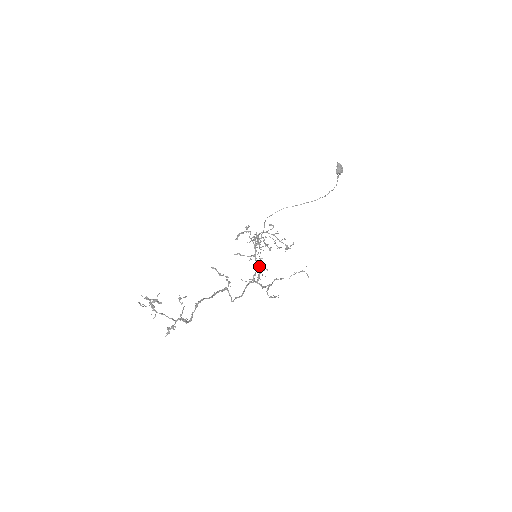
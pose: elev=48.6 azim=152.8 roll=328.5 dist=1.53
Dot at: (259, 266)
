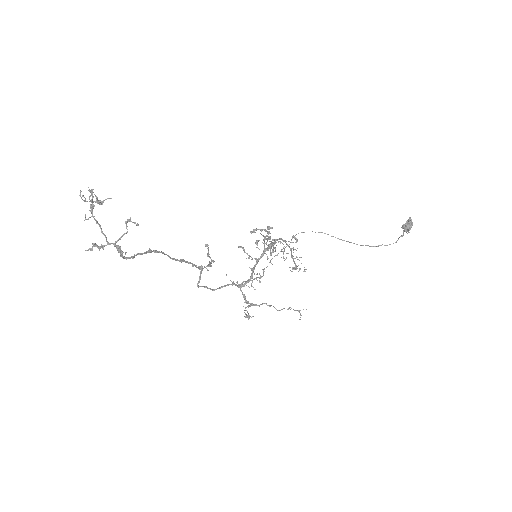
Dot at: (254, 273)
